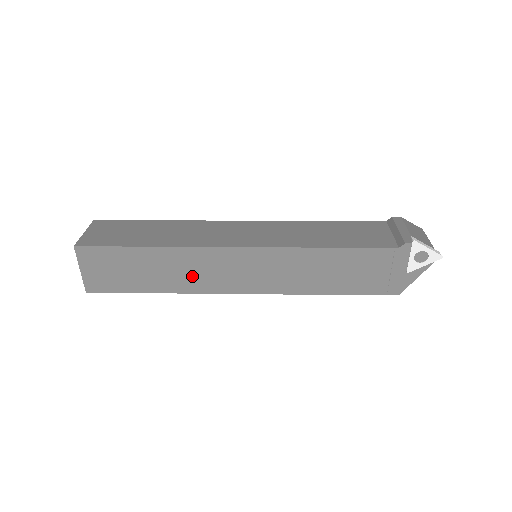
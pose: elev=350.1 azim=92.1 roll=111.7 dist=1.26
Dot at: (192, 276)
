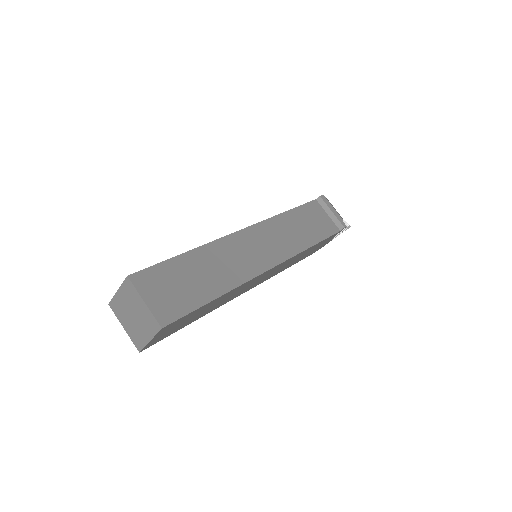
Dot at: (230, 297)
